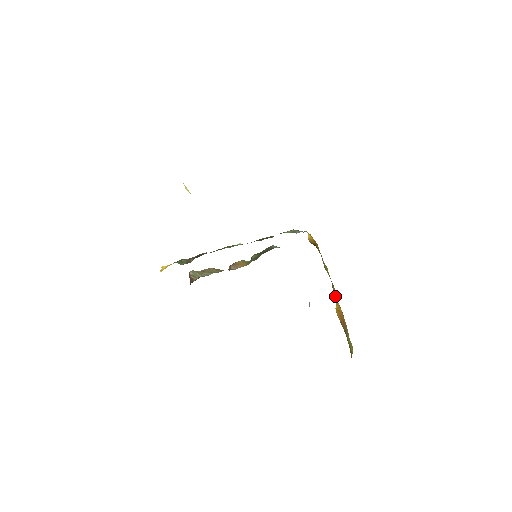
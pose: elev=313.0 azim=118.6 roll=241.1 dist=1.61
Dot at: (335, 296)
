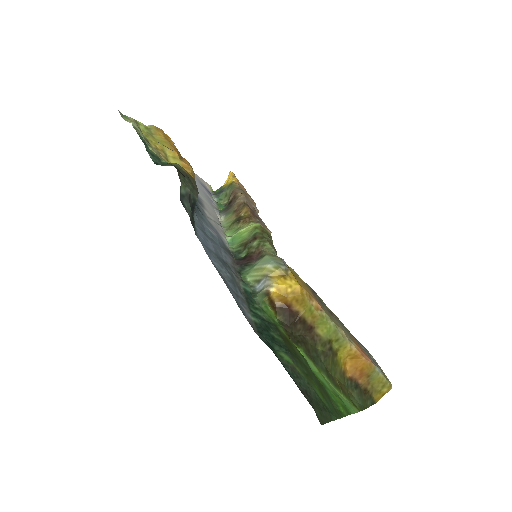
Dot at: (345, 348)
